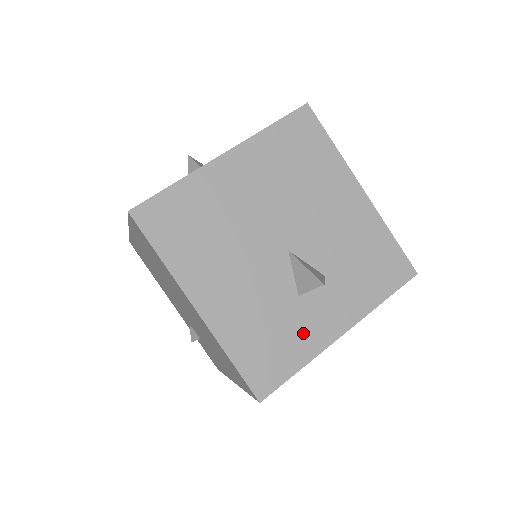
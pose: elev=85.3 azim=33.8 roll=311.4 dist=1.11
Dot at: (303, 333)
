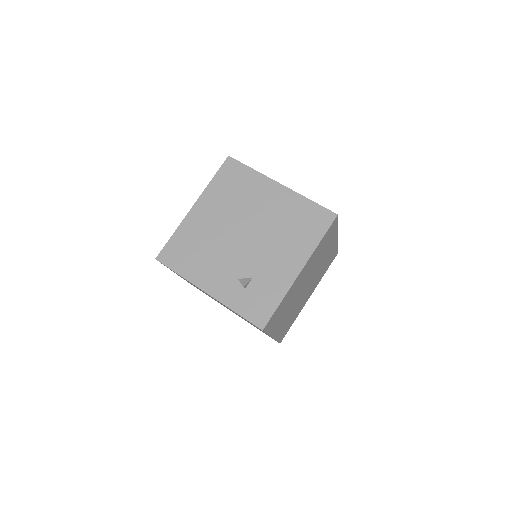
Dot at: occluded
